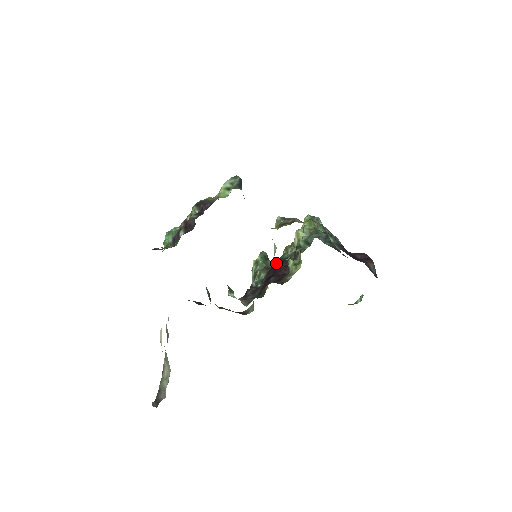
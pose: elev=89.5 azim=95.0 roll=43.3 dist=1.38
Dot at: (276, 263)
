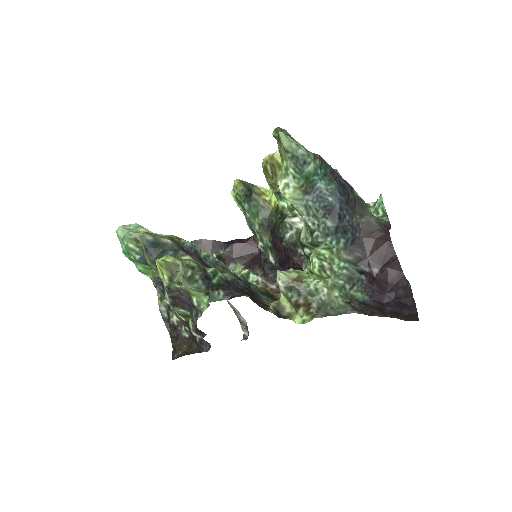
Dot at: (280, 246)
